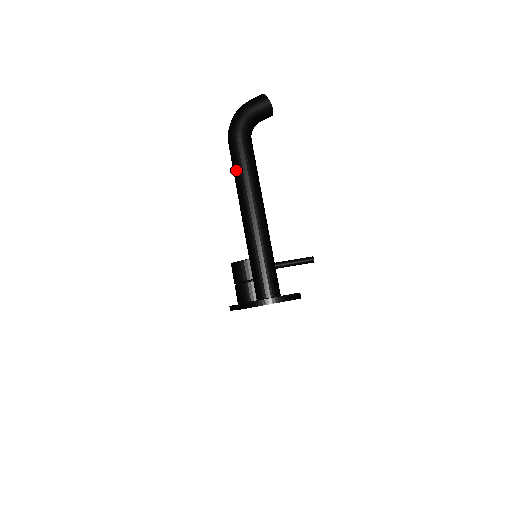
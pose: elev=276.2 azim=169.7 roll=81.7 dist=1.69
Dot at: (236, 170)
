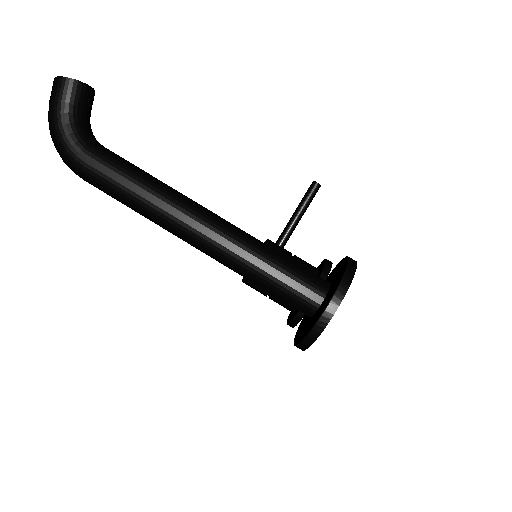
Dot at: (125, 202)
